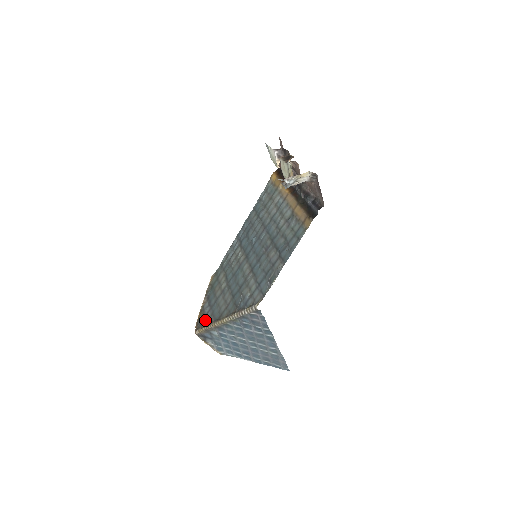
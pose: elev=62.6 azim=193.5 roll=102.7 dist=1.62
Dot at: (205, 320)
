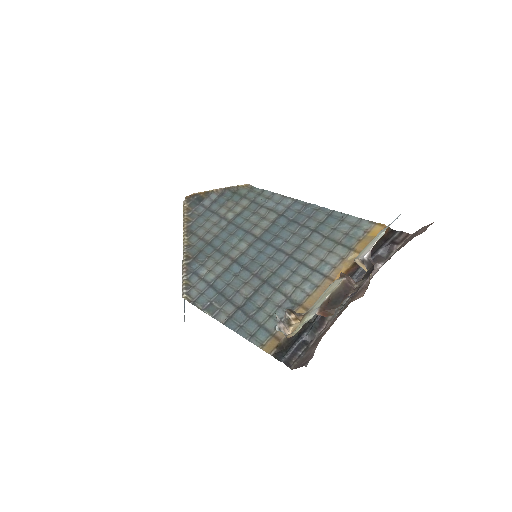
Dot at: (195, 207)
